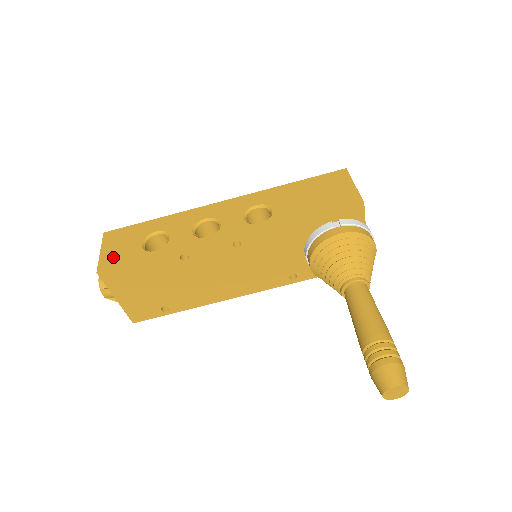
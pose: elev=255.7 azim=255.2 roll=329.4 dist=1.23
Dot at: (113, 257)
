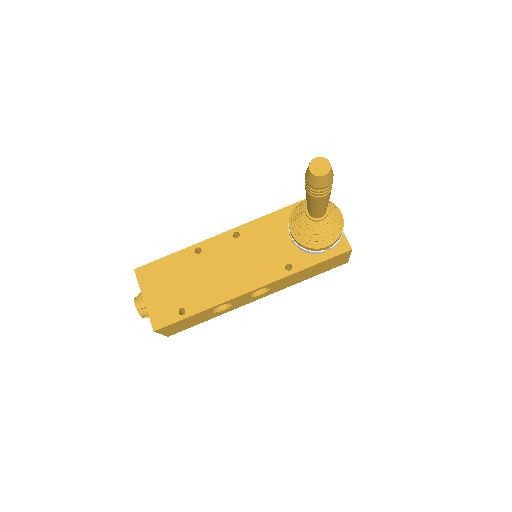
Dot at: occluded
